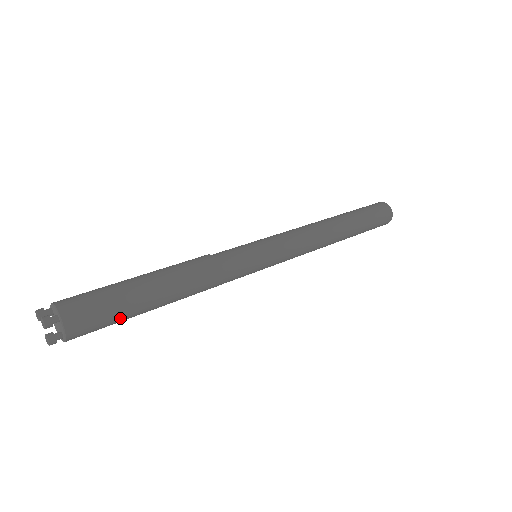
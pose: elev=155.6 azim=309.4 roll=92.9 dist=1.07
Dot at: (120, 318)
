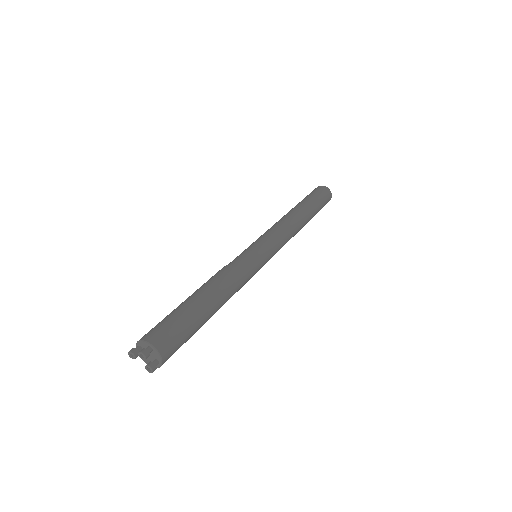
Dot at: (191, 333)
